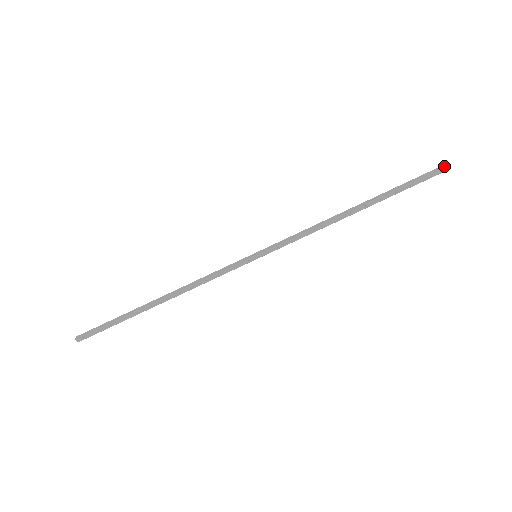
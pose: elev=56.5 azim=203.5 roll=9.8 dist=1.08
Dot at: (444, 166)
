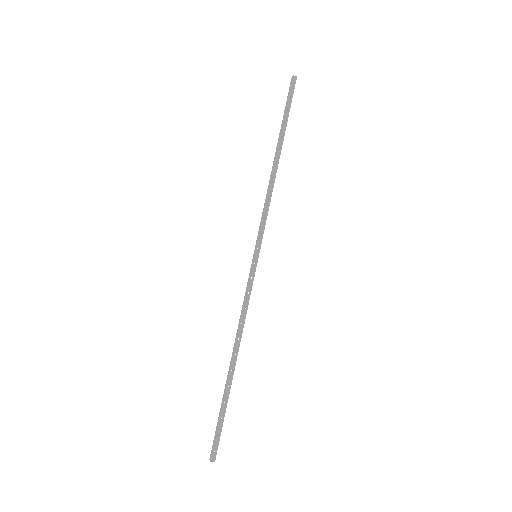
Dot at: (291, 79)
